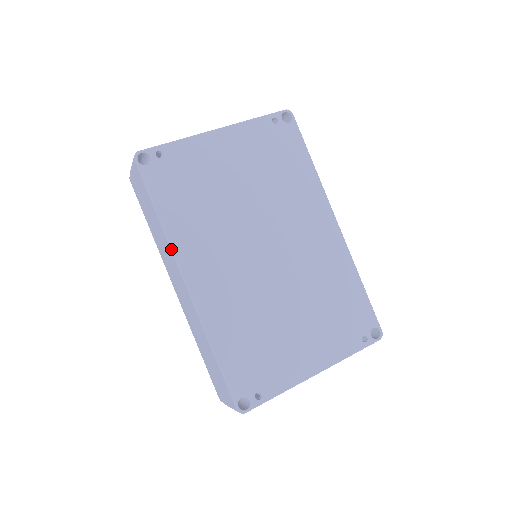
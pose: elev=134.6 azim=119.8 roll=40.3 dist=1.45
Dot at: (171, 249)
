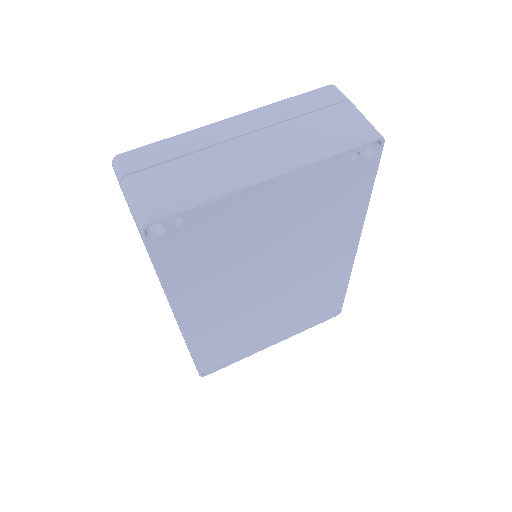
Dot at: (170, 304)
